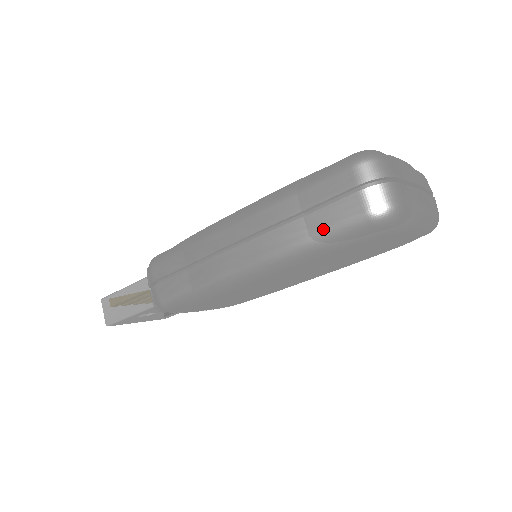
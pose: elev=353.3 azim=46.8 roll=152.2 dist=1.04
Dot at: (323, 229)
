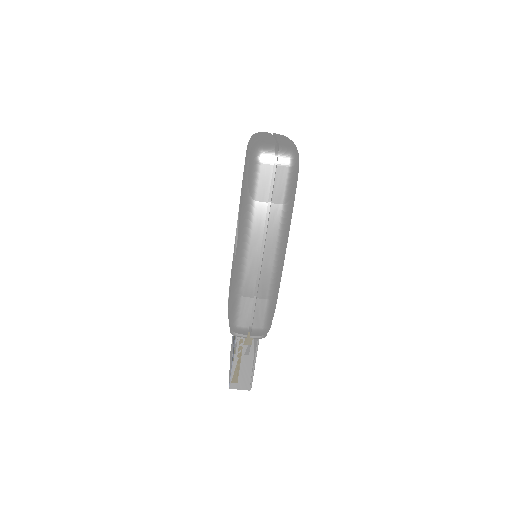
Dot at: (285, 195)
